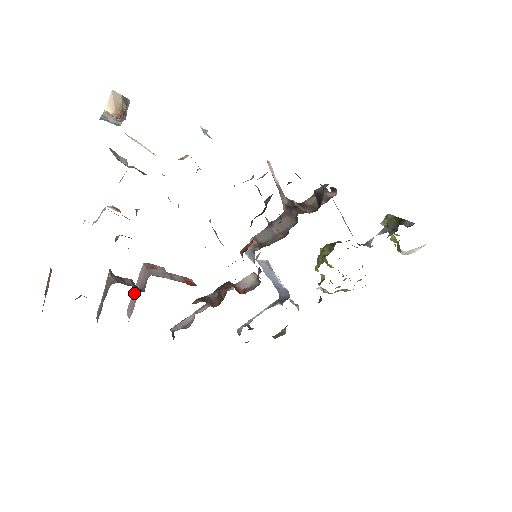
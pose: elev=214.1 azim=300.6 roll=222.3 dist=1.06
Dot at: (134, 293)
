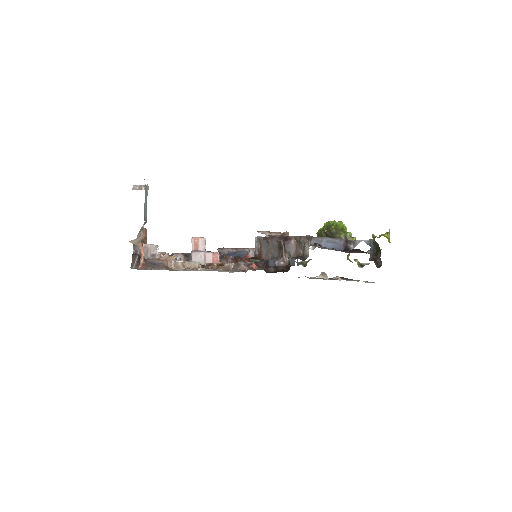
Dot at: occluded
